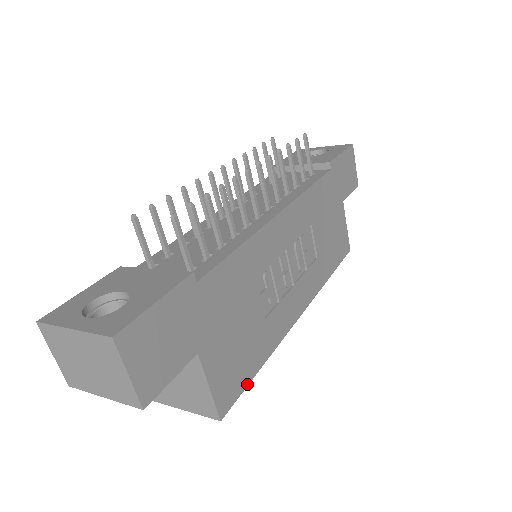
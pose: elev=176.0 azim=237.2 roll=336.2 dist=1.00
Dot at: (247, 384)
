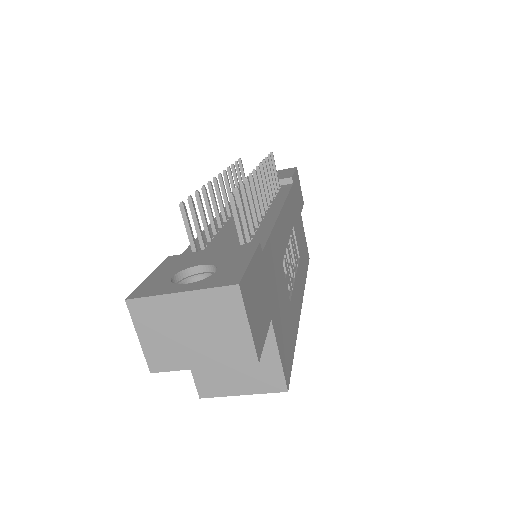
Dot at: (292, 361)
